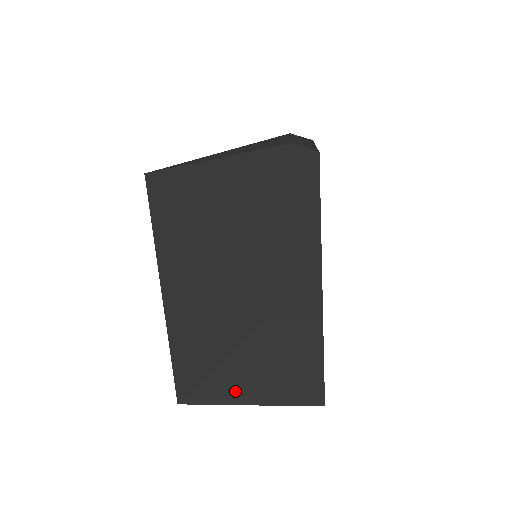
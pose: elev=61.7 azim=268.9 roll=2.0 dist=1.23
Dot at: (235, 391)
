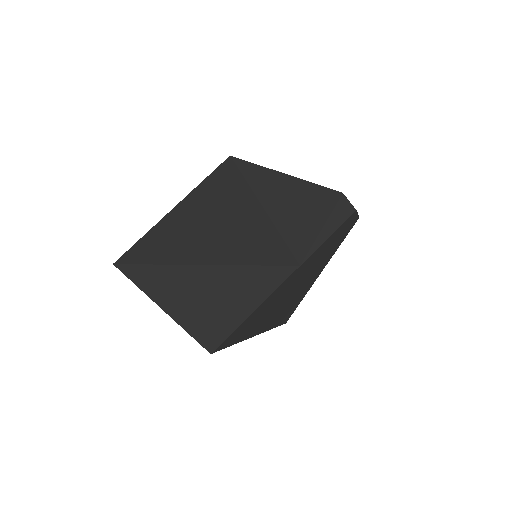
Dot at: (158, 289)
